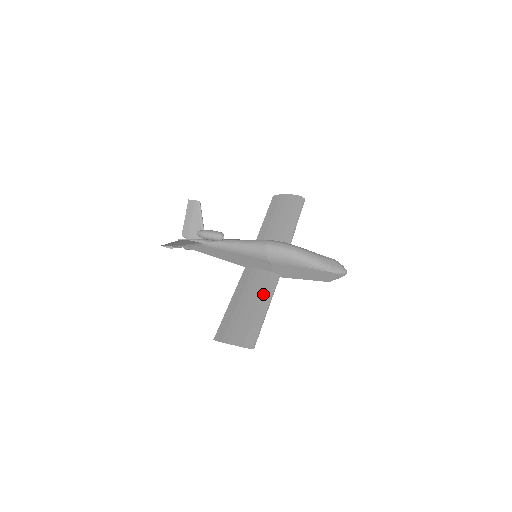
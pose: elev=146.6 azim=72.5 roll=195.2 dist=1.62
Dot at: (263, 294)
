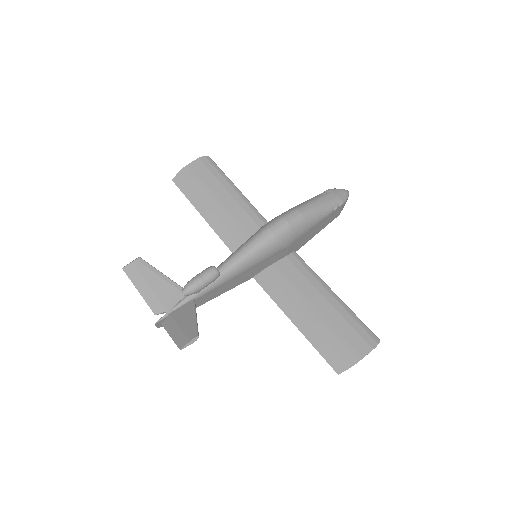
Dot at: (312, 284)
